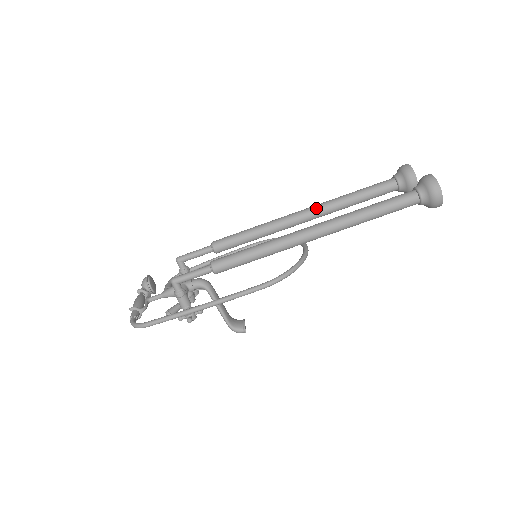
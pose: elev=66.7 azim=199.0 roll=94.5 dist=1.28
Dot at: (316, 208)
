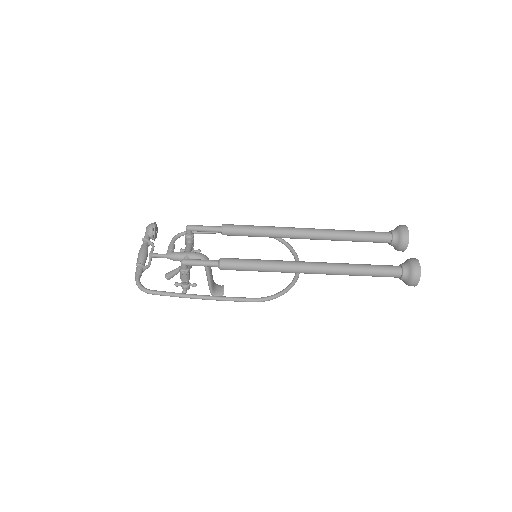
Dot at: (320, 234)
